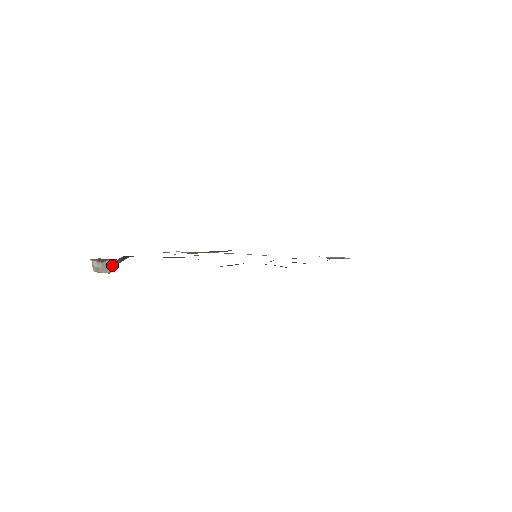
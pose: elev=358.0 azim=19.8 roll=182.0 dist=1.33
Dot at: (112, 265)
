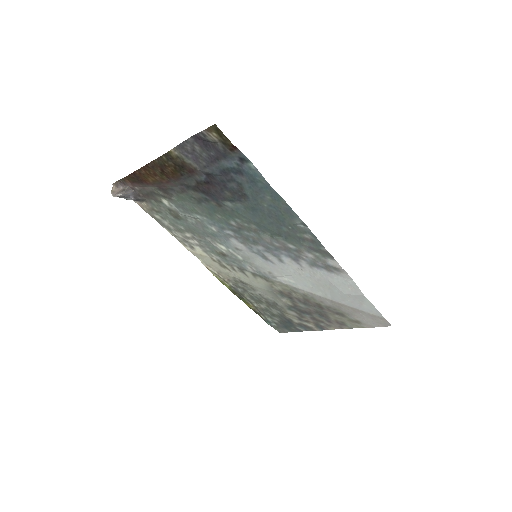
Dot at: (124, 190)
